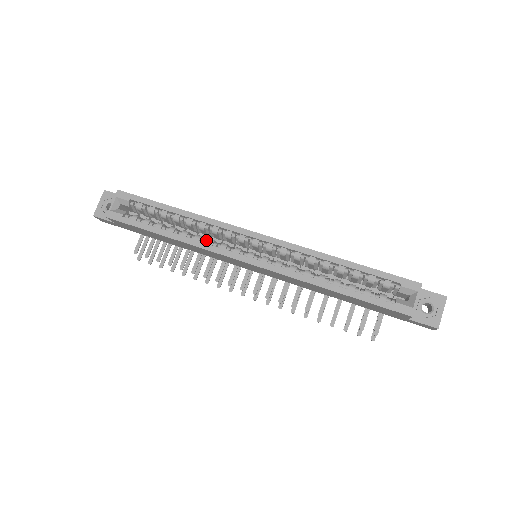
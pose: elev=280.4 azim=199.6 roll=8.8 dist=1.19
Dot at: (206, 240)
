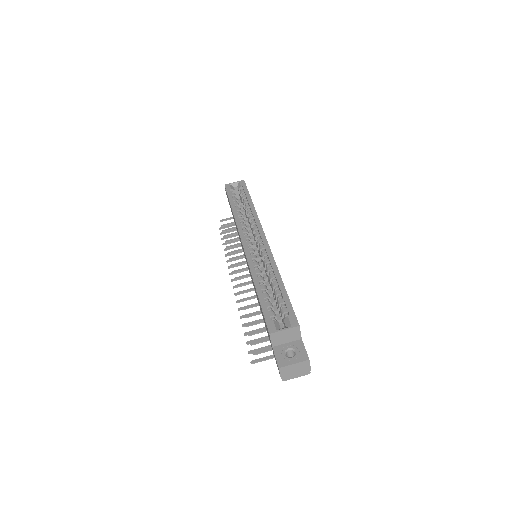
Dot at: (244, 223)
